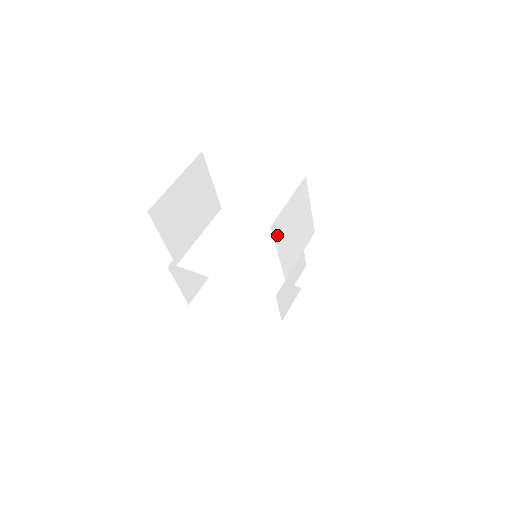
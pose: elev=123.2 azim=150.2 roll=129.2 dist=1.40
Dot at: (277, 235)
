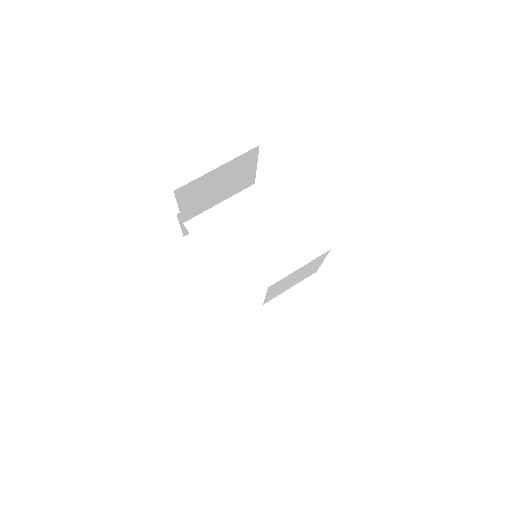
Dot at: (272, 288)
